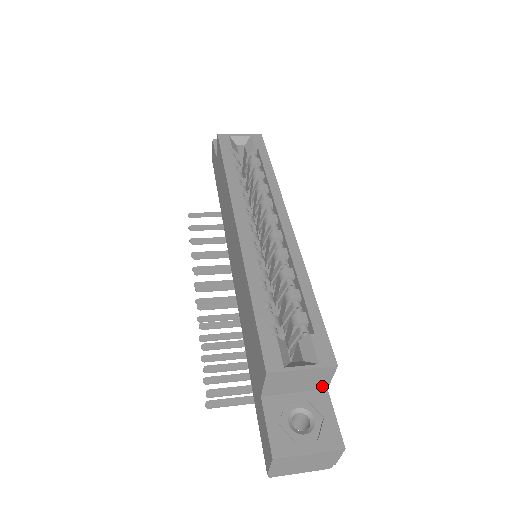
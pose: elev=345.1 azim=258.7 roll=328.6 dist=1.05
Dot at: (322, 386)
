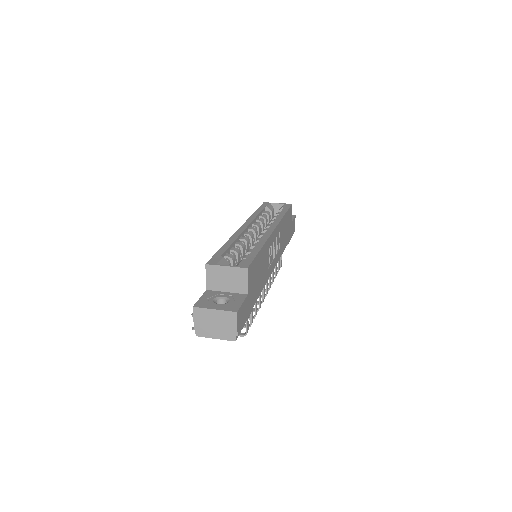
Dot at: (243, 290)
